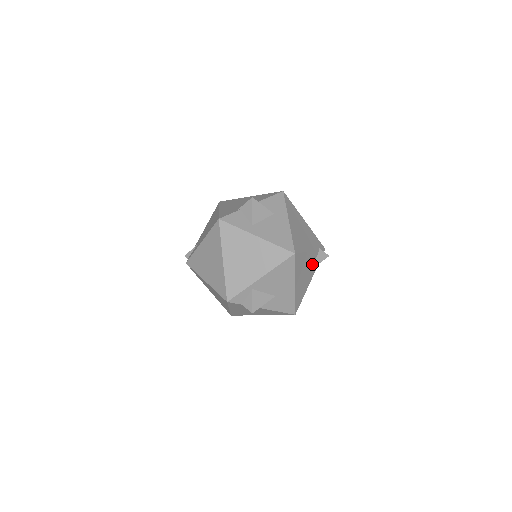
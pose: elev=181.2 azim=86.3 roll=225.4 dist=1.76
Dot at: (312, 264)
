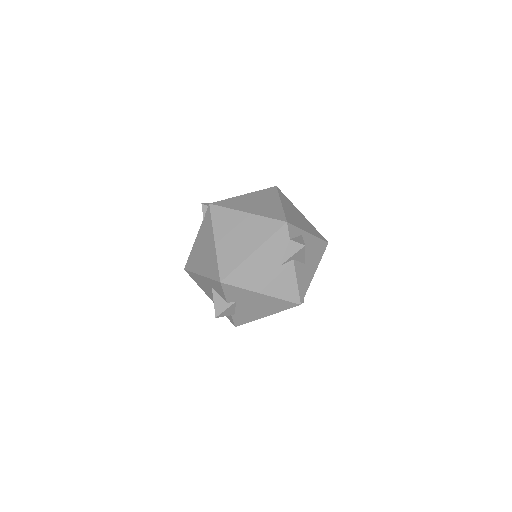
Dot at: occluded
